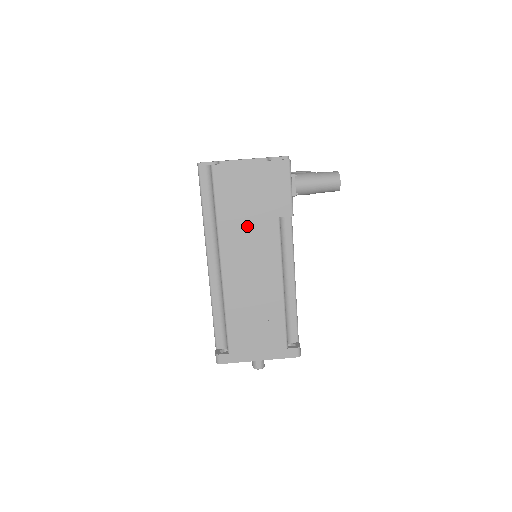
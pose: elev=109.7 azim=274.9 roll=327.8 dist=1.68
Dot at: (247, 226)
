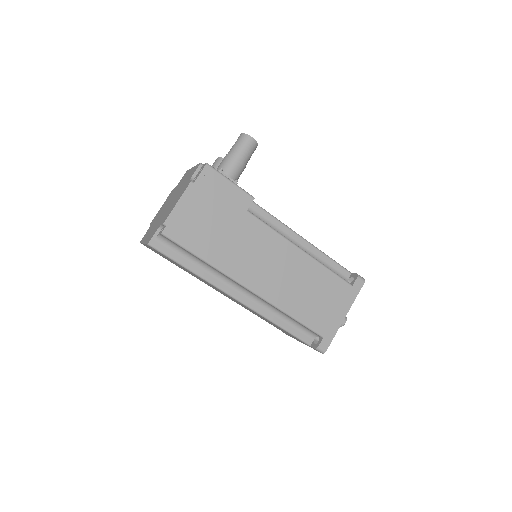
Dot at: (234, 243)
